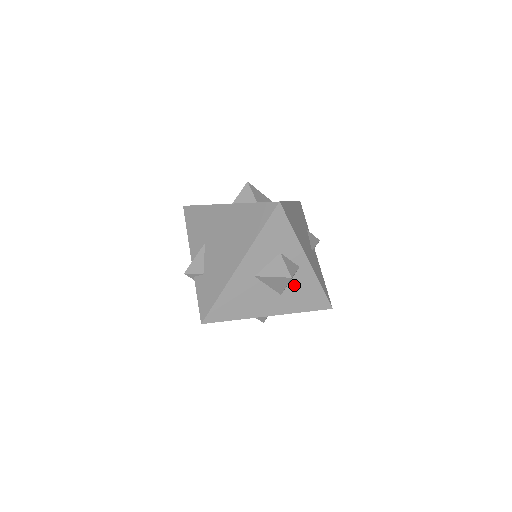
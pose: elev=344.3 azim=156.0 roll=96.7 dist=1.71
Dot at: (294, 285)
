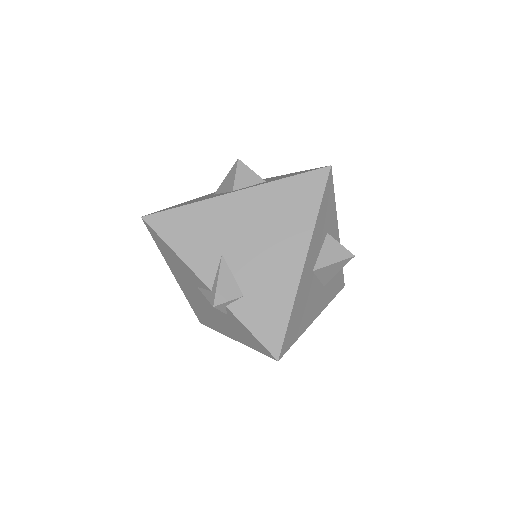
Dot at: occluded
